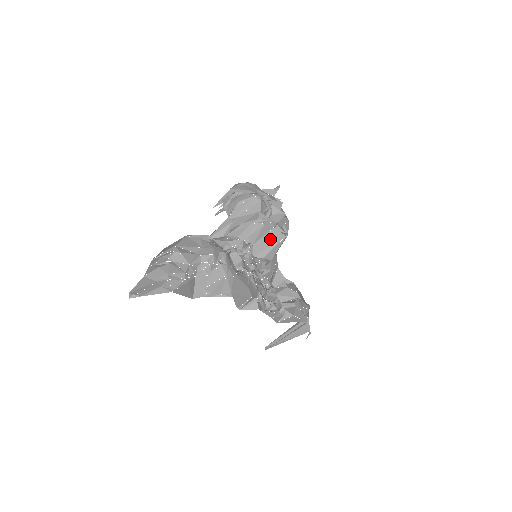
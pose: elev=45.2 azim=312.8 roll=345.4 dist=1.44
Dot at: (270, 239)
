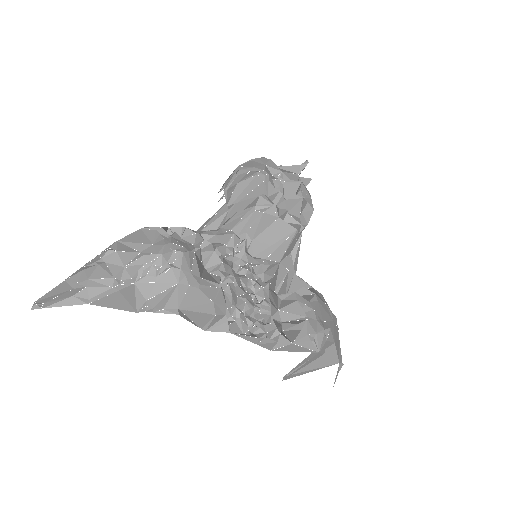
Dot at: (275, 233)
